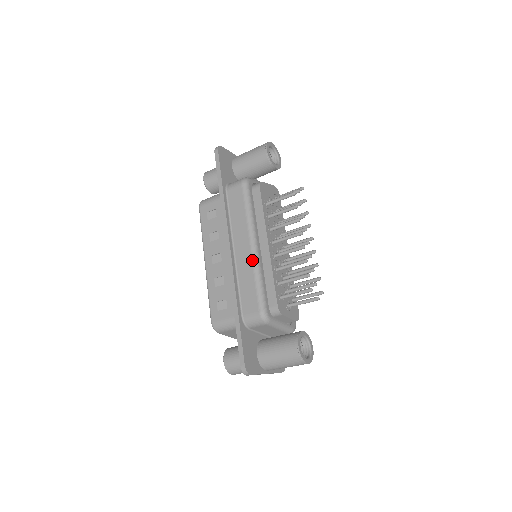
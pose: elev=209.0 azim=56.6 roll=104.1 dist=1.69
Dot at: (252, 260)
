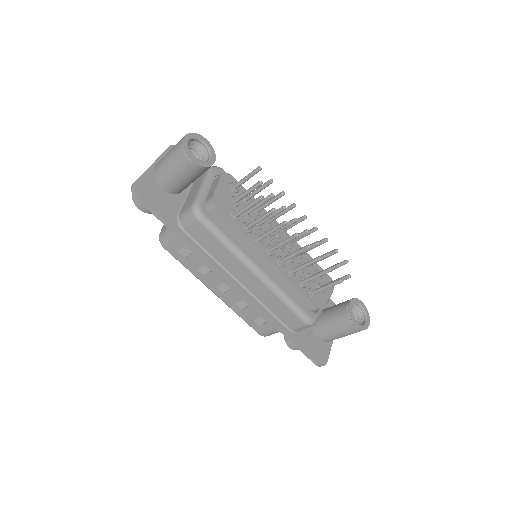
Dot at: (266, 286)
